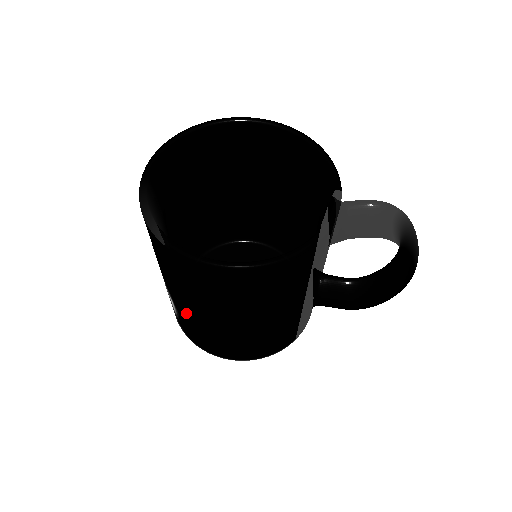
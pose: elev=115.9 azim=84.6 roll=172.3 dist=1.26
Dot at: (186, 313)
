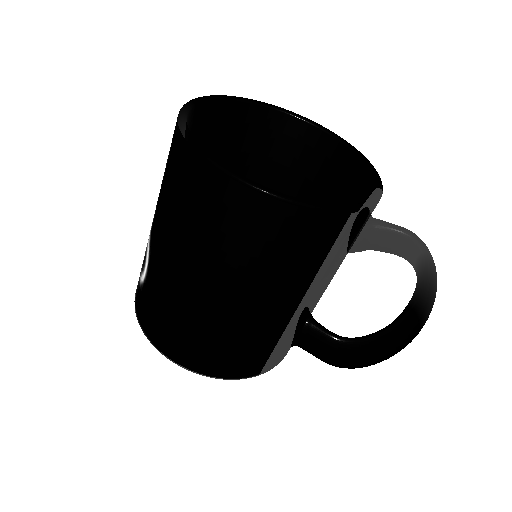
Dot at: (161, 271)
